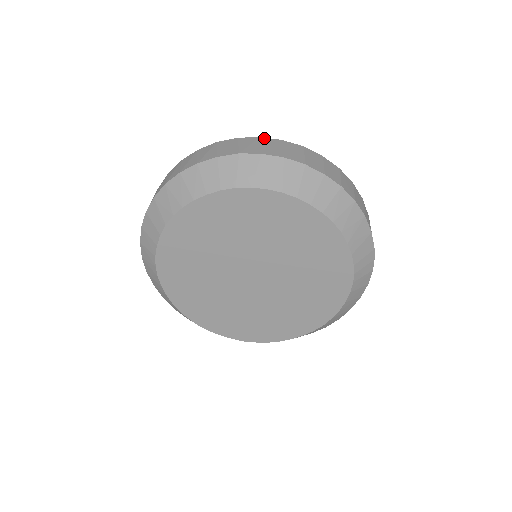
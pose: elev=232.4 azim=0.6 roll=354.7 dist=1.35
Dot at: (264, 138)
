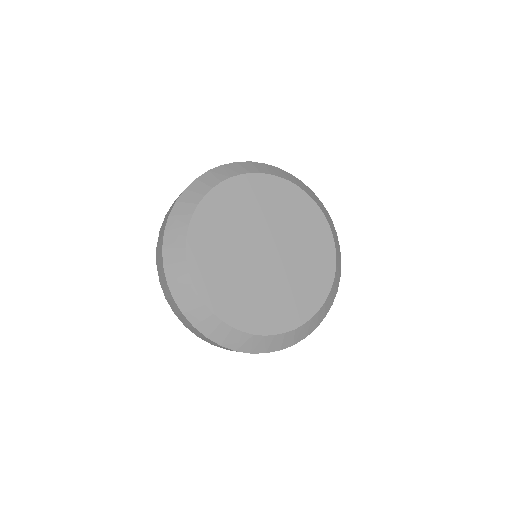
Dot at: occluded
